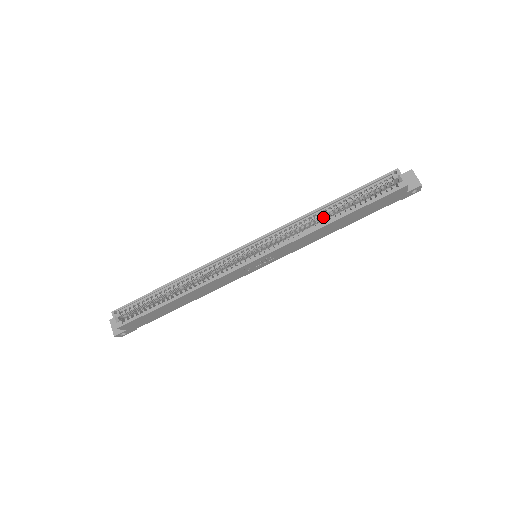
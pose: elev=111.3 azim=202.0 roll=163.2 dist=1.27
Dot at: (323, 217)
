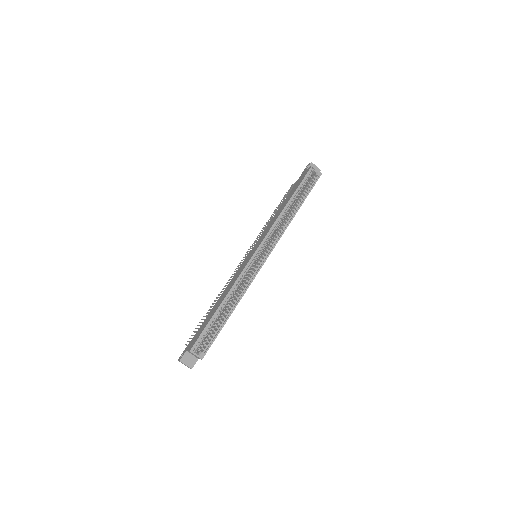
Dot at: occluded
